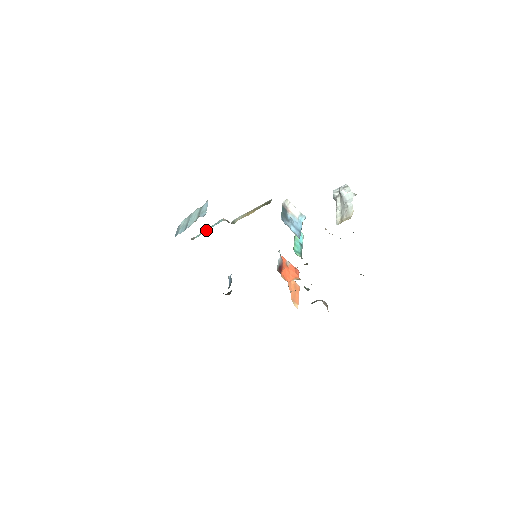
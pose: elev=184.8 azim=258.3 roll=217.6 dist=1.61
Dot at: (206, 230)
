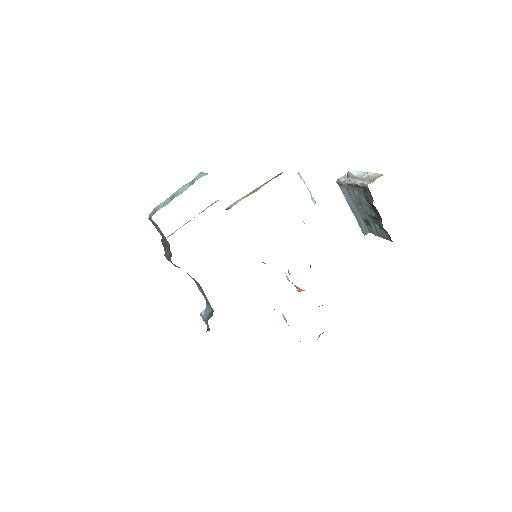
Dot at: (189, 221)
